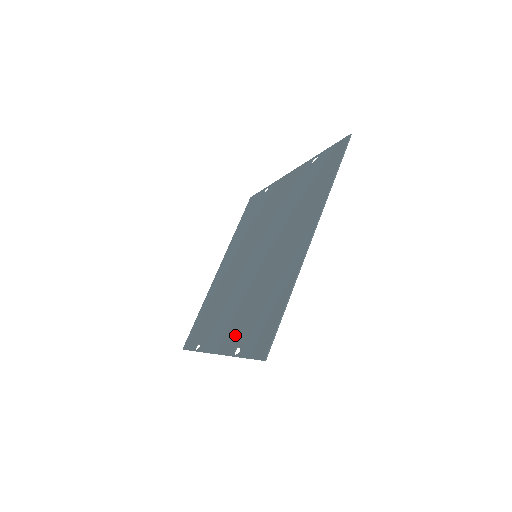
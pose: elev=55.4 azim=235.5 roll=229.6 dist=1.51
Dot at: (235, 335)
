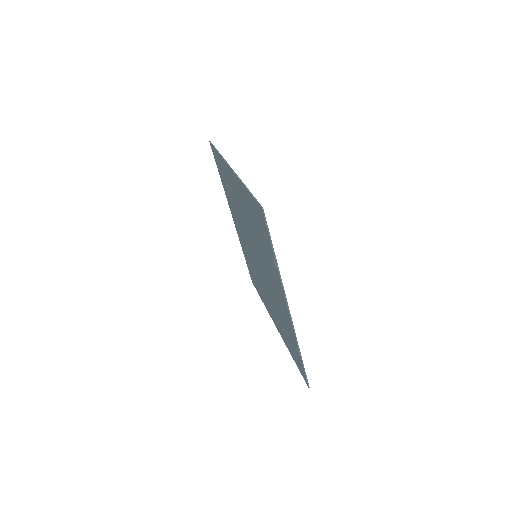
Dot at: (274, 272)
